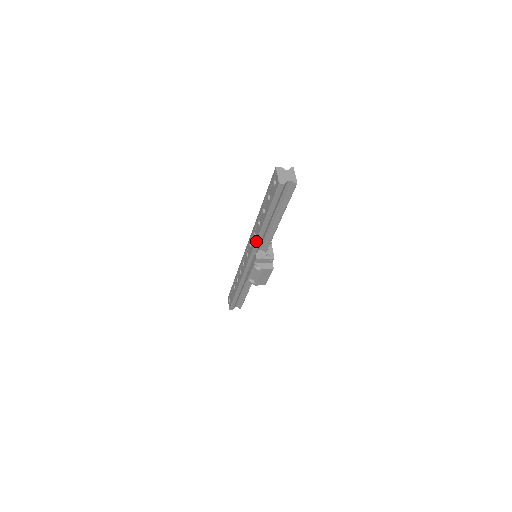
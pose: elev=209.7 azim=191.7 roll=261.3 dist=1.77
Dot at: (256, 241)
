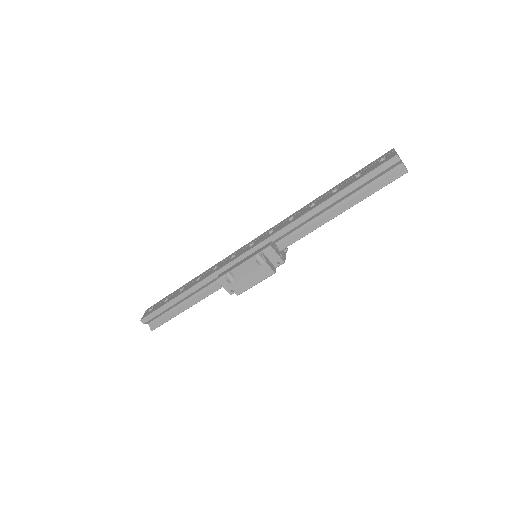
Dot at: (292, 222)
